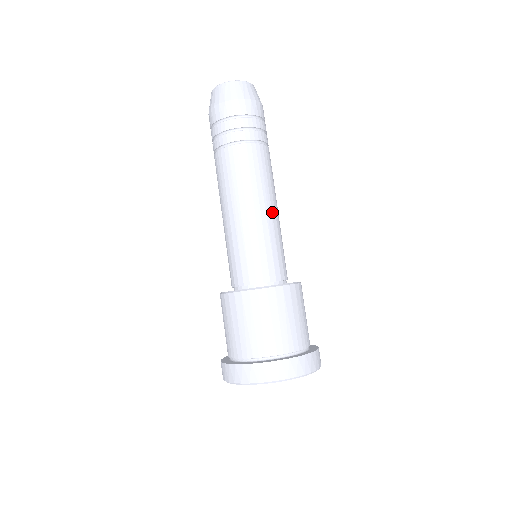
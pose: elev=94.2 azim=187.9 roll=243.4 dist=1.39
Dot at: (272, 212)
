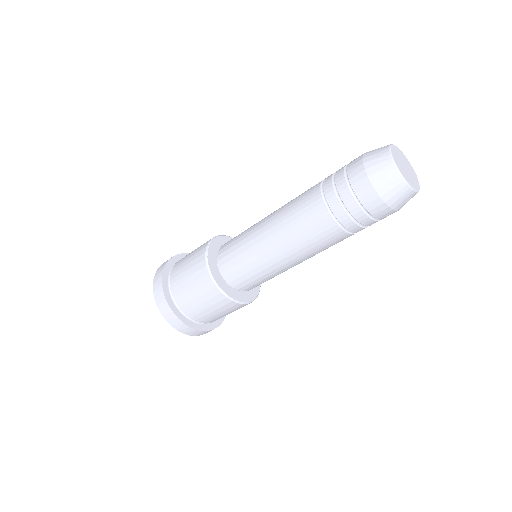
Dot at: occluded
